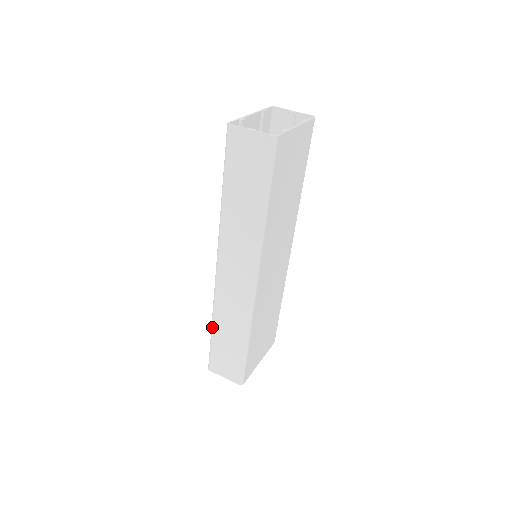
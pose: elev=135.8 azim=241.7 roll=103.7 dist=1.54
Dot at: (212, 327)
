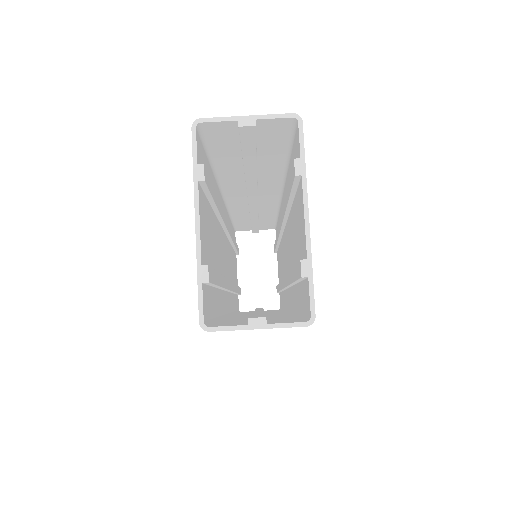
Dot at: occluded
